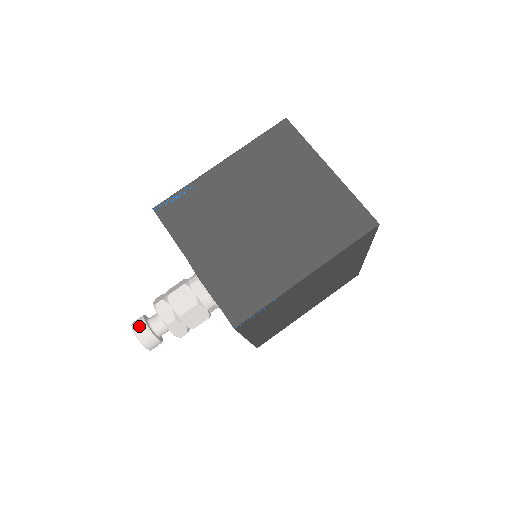
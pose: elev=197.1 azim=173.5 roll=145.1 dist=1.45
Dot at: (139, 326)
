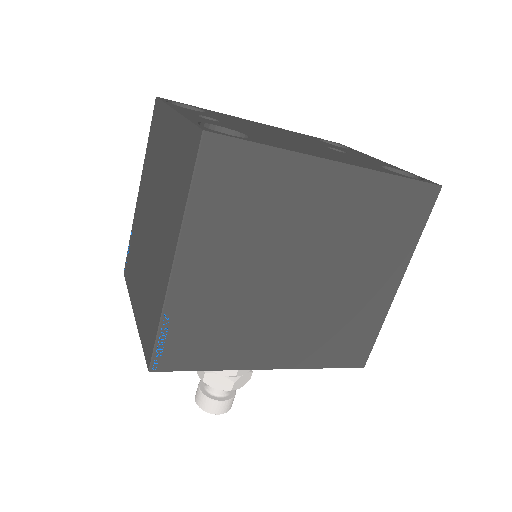
Dot at: (196, 391)
